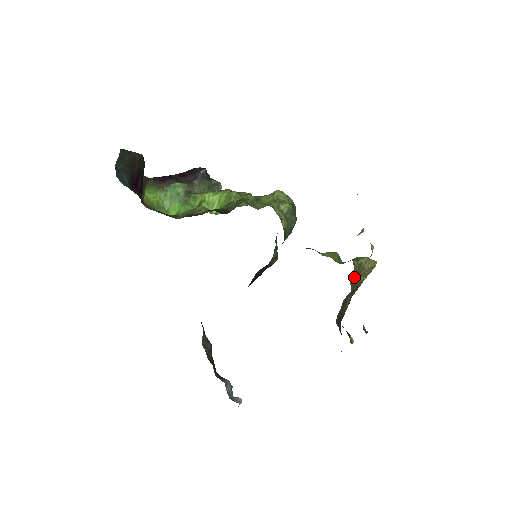
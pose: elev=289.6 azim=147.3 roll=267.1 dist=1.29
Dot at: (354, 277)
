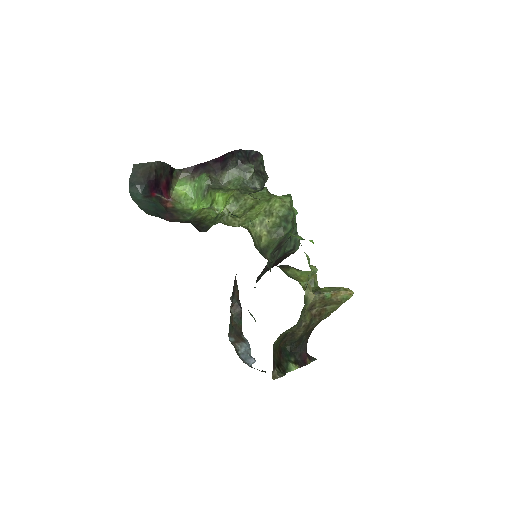
Dot at: (318, 306)
